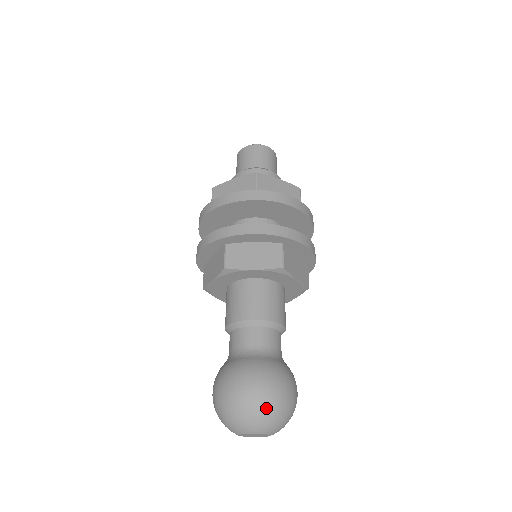
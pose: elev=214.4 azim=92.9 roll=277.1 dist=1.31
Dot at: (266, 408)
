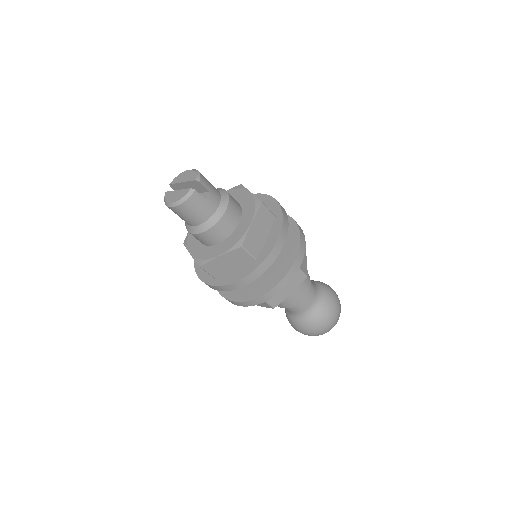
Dot at: occluded
